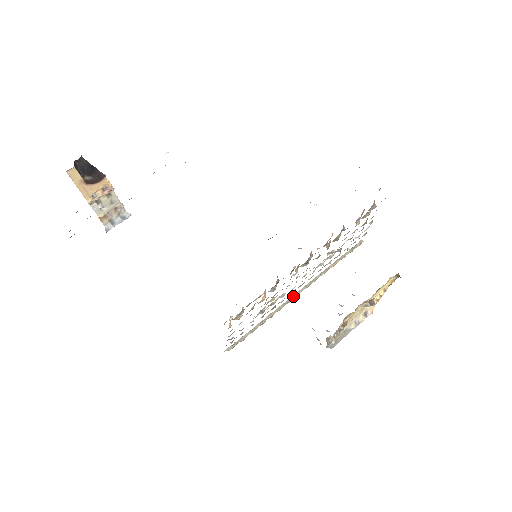
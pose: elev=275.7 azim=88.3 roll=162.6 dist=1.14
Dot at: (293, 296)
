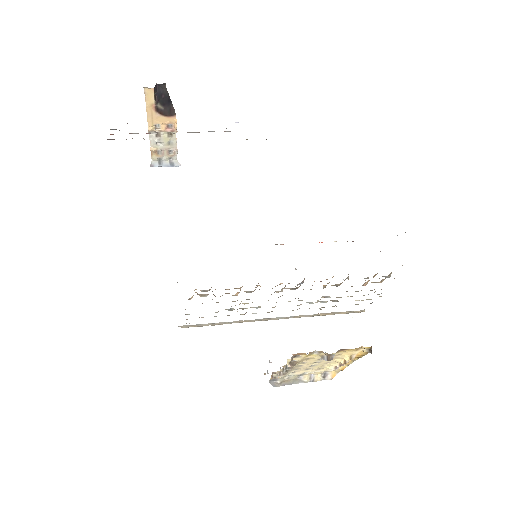
Dot at: (270, 318)
